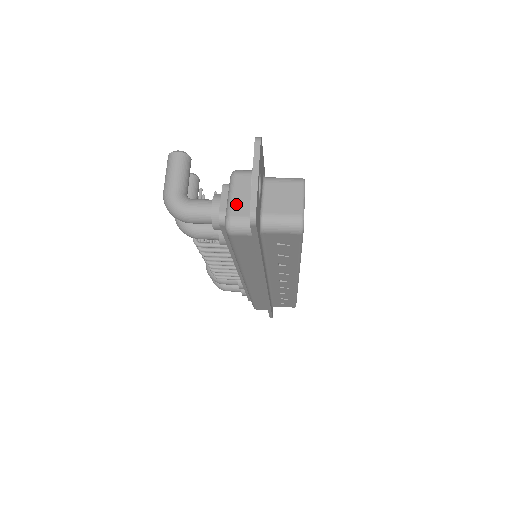
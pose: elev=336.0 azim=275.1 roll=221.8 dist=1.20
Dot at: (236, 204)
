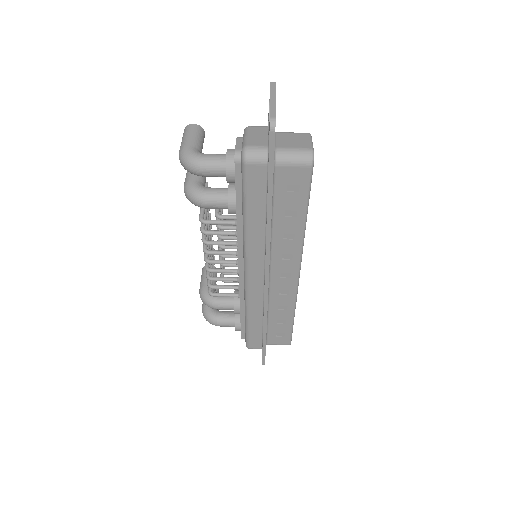
Dot at: (251, 140)
